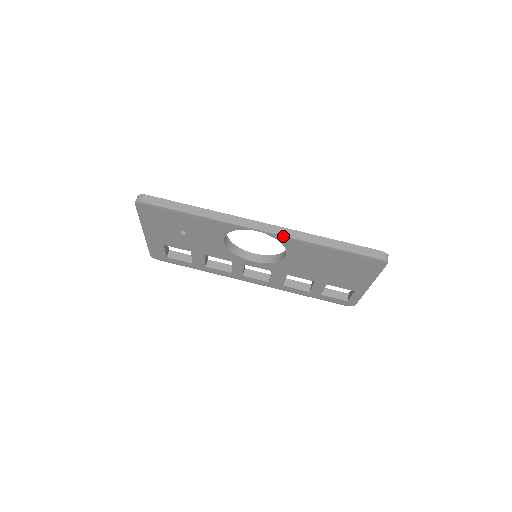
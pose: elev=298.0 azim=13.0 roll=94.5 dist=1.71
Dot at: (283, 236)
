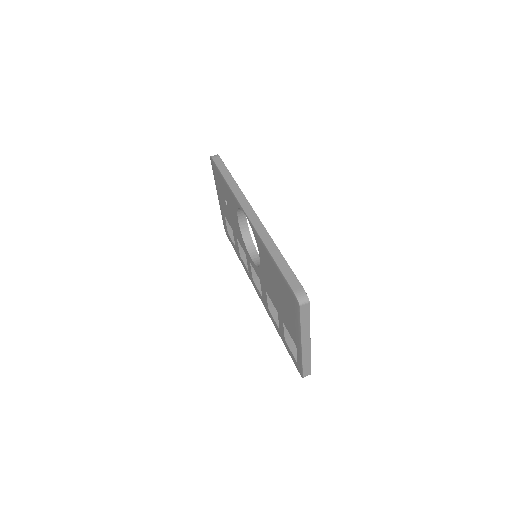
Dot at: (254, 227)
